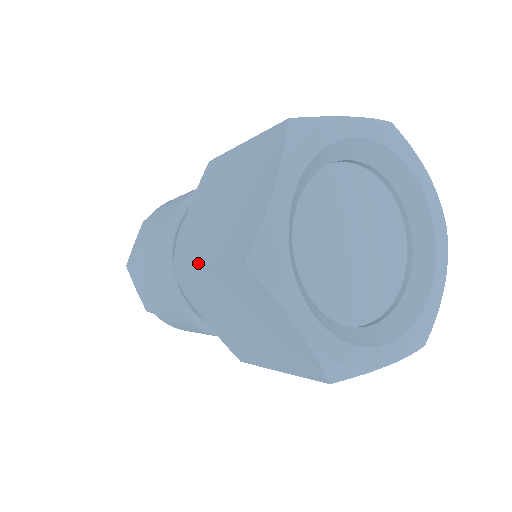
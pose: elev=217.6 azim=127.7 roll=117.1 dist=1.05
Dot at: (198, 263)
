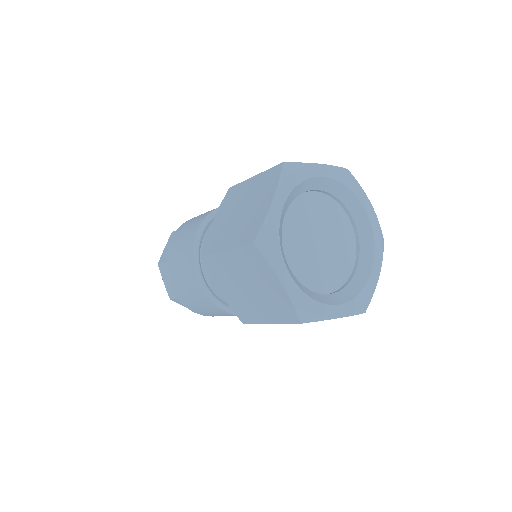
Dot at: (222, 248)
